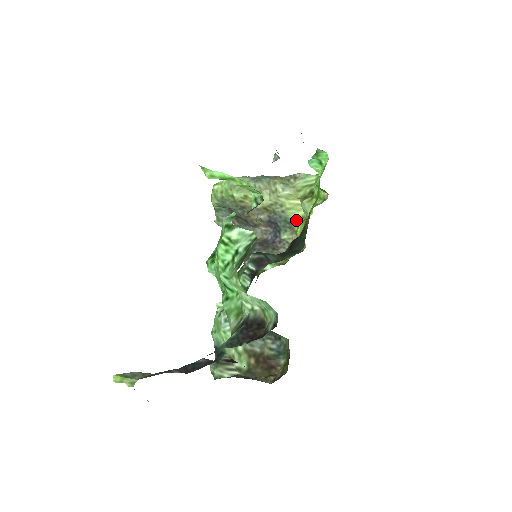
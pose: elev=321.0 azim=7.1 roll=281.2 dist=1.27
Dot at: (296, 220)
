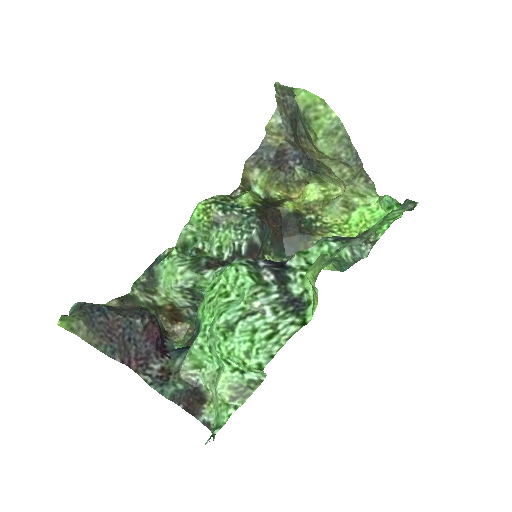
Dot at: (321, 179)
